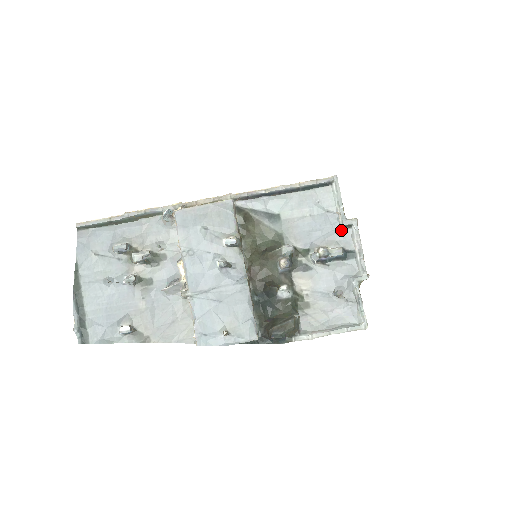
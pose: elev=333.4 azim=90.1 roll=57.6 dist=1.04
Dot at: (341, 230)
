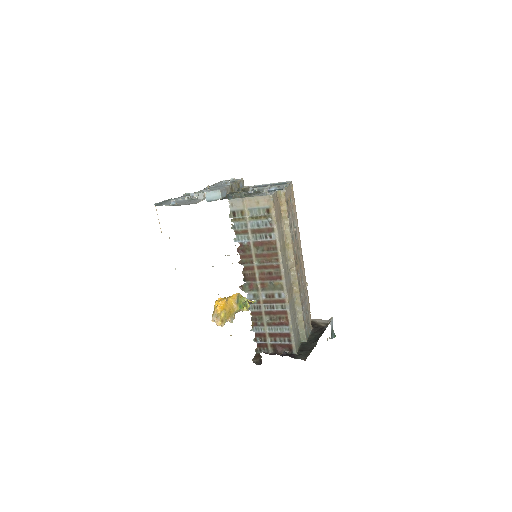
Dot at: occluded
